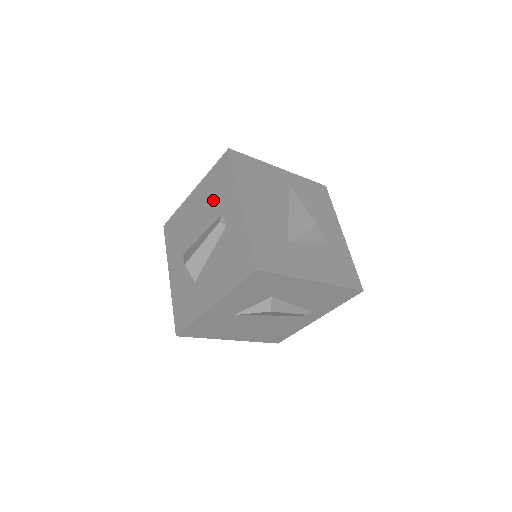
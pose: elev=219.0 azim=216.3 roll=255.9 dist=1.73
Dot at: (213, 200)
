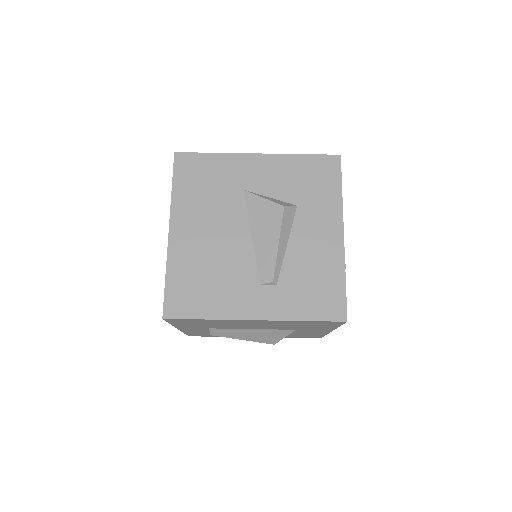
Dot at: occluded
